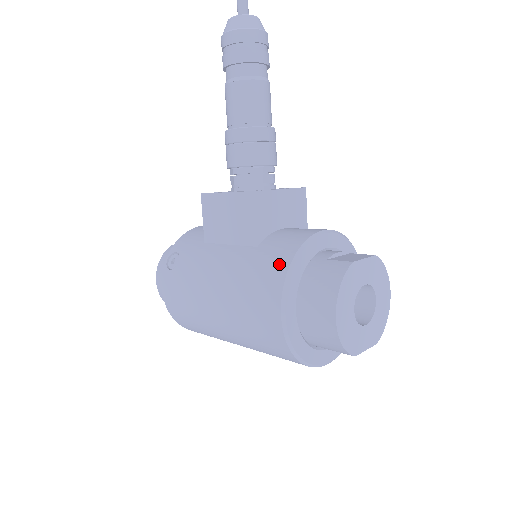
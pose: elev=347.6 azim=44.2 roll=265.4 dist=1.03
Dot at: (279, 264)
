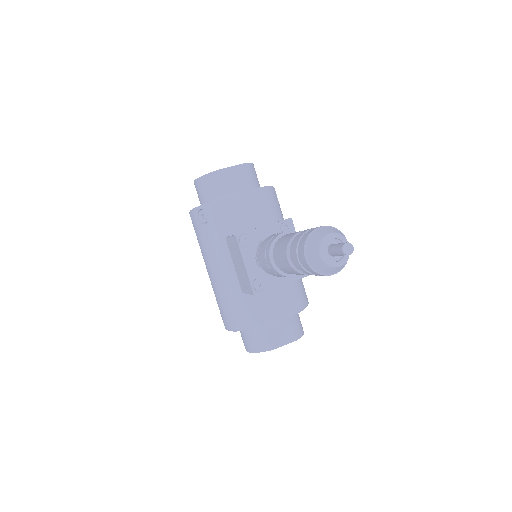
Dot at: (240, 322)
